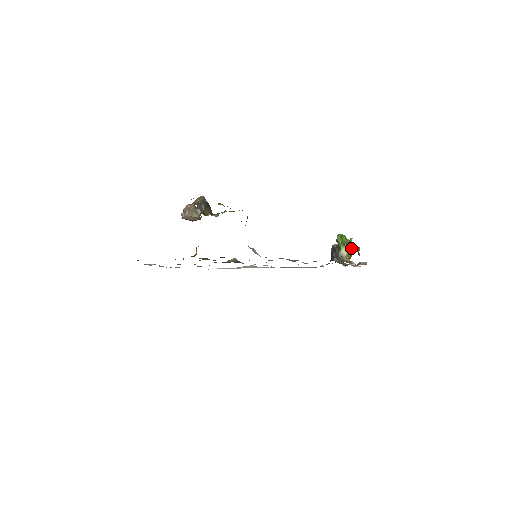
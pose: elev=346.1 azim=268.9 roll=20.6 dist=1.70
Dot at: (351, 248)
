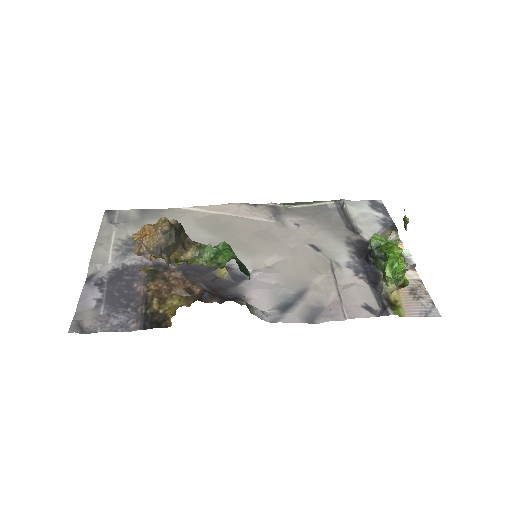
Dot at: (403, 287)
